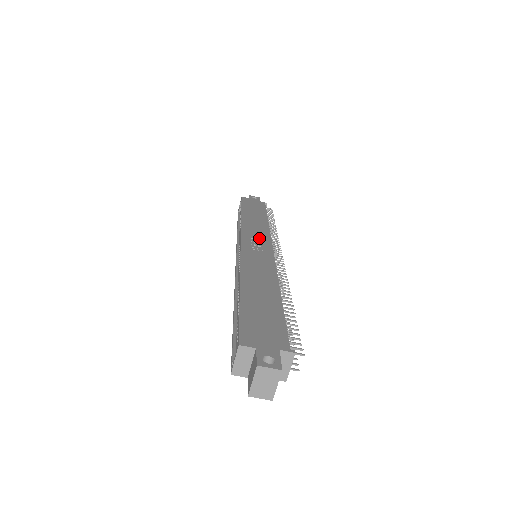
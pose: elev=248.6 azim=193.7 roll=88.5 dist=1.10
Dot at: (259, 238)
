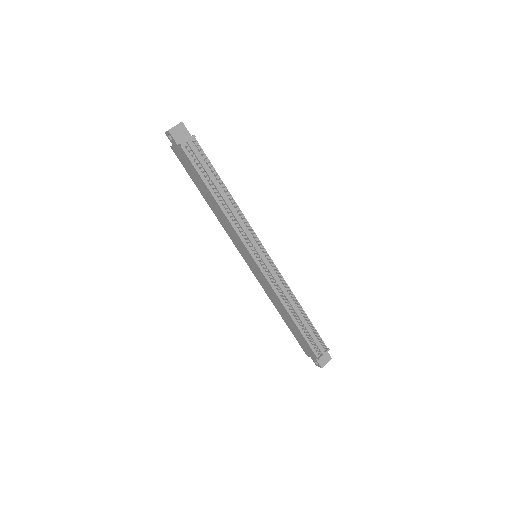
Dot at: occluded
